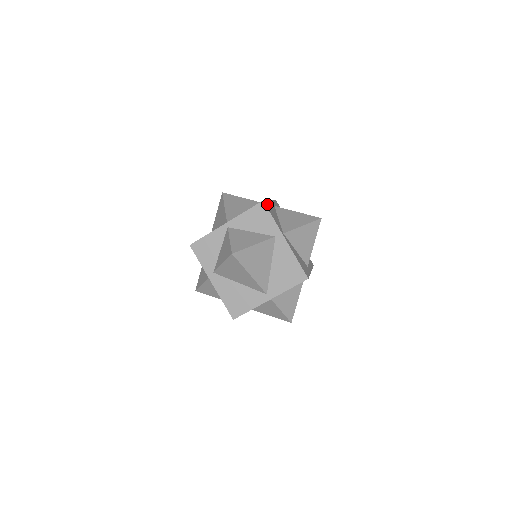
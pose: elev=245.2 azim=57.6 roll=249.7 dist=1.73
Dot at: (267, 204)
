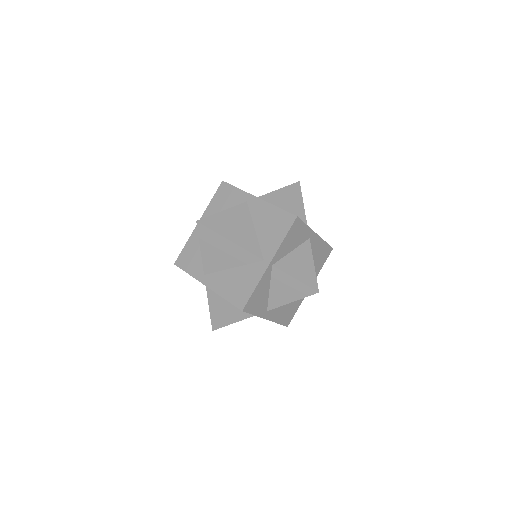
Dot at: occluded
